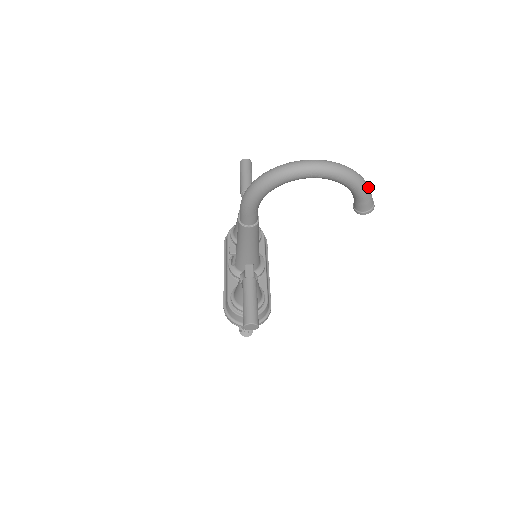
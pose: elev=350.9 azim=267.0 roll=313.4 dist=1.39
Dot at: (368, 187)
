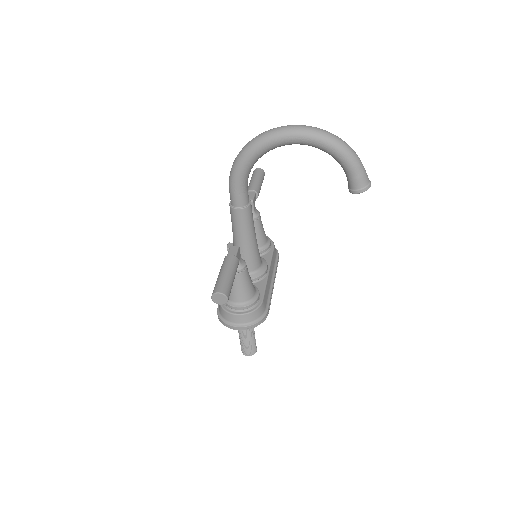
Dot at: (358, 158)
